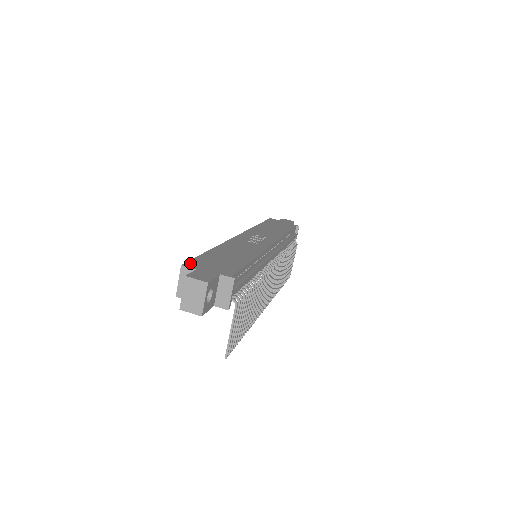
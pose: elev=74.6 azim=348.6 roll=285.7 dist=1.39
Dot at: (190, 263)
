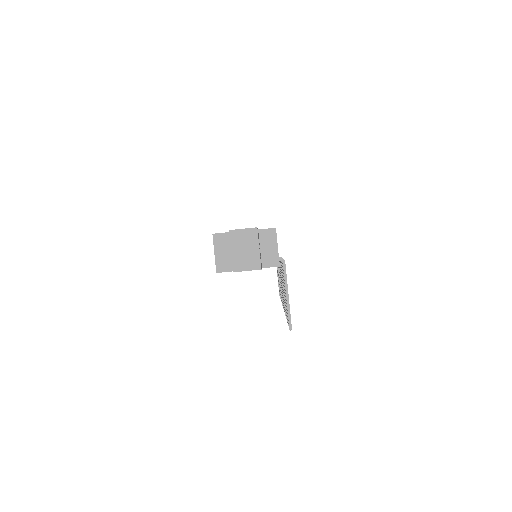
Dot at: occluded
